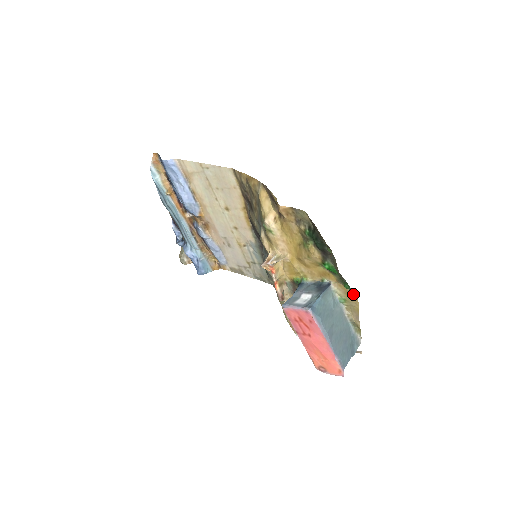
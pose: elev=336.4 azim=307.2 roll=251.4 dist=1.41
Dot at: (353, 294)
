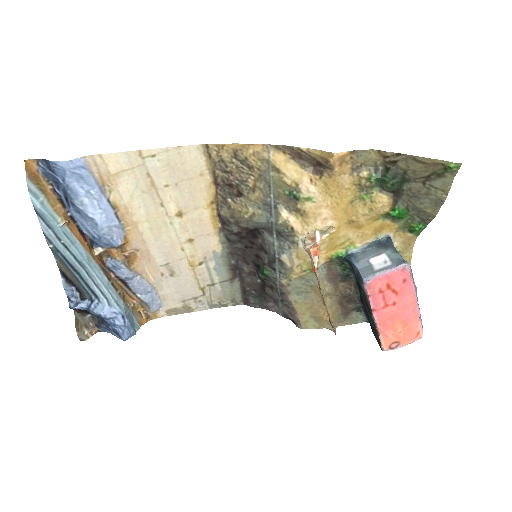
Dot at: (412, 239)
